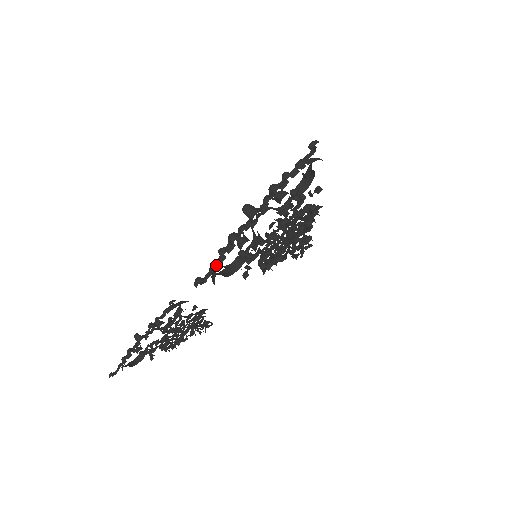
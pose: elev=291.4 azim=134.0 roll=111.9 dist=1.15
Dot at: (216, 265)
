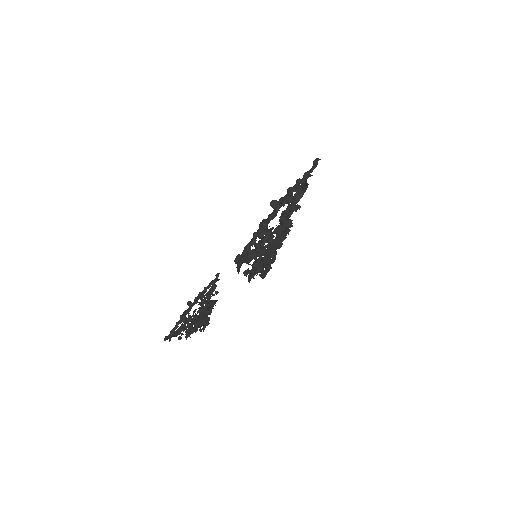
Dot at: (251, 245)
